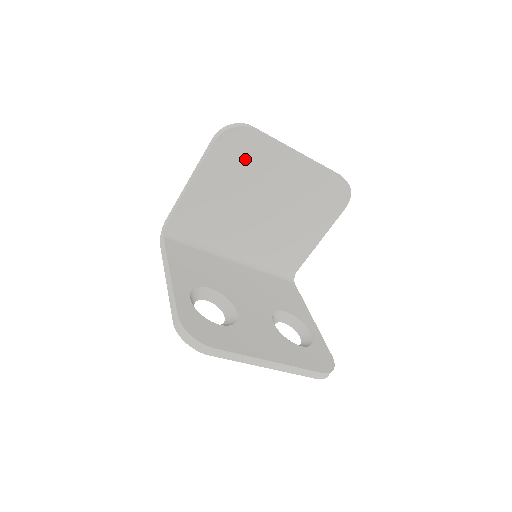
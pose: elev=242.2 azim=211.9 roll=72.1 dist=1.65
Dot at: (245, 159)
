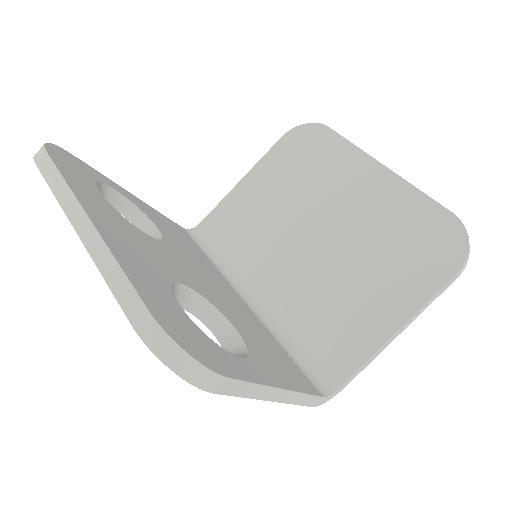
Dot at: (309, 161)
